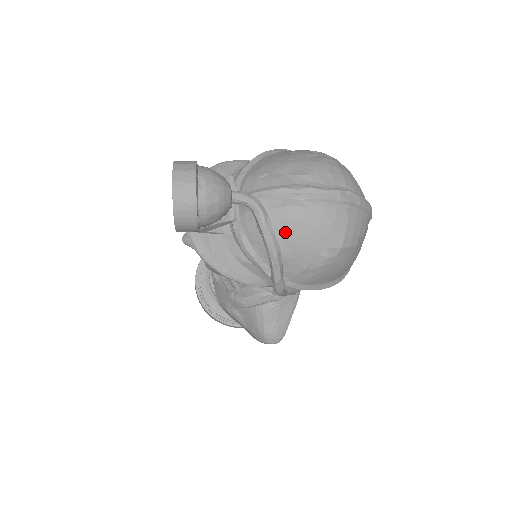
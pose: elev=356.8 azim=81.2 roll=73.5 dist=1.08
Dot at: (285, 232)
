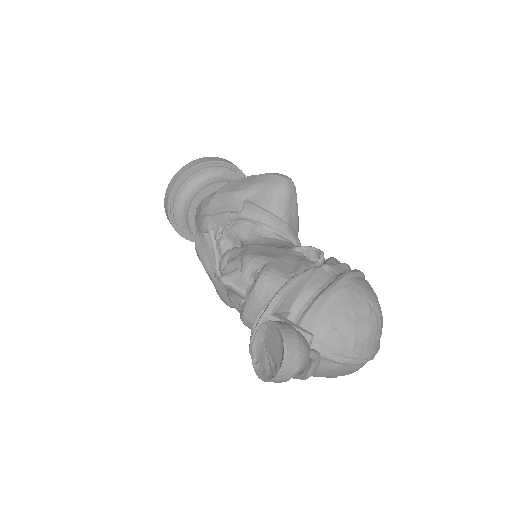
Dot at: (323, 371)
